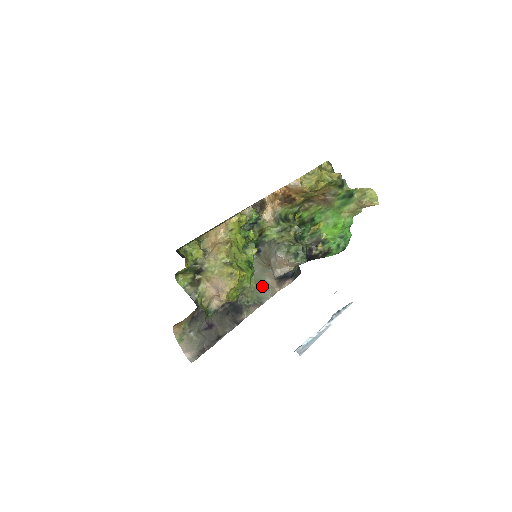
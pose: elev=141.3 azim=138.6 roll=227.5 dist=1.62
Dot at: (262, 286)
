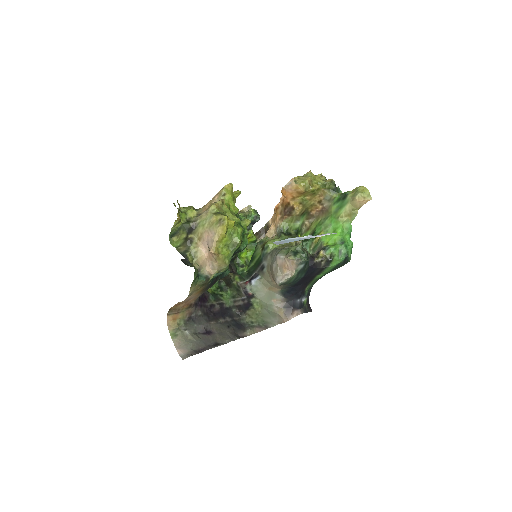
Dot at: (268, 312)
